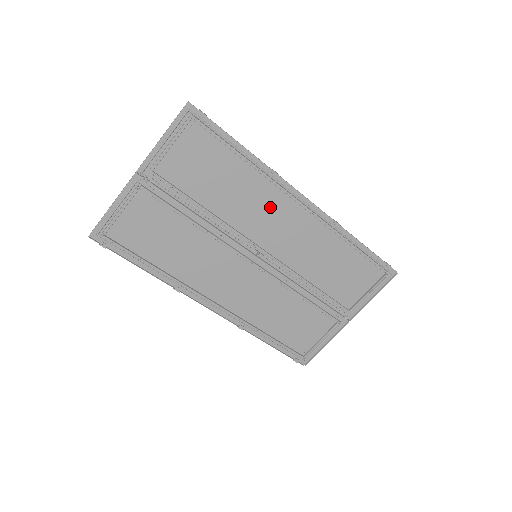
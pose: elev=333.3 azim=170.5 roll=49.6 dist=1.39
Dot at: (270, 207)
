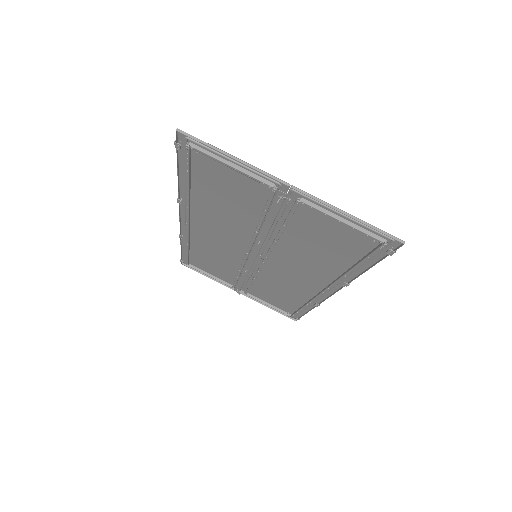
Dot at: (311, 273)
